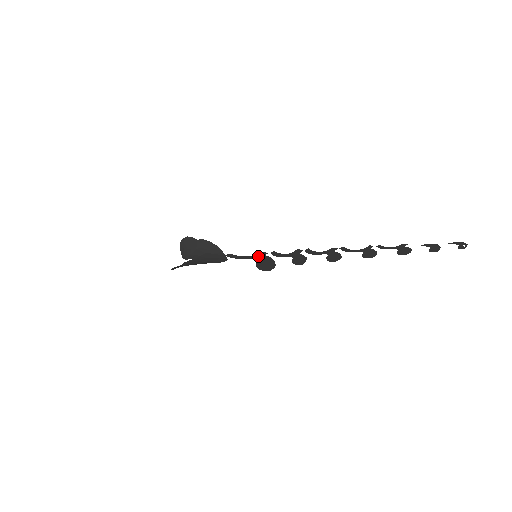
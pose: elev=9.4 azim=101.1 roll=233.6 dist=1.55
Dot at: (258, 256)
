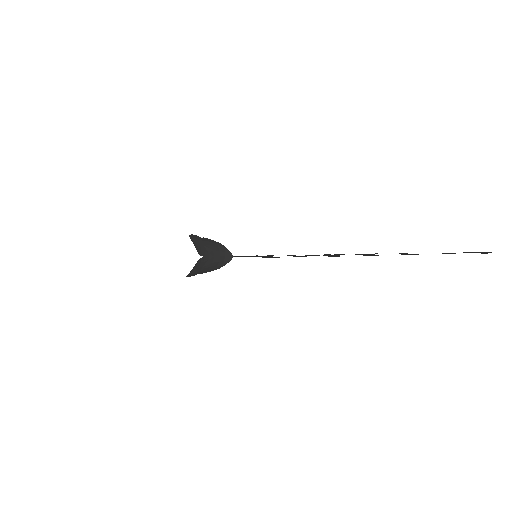
Dot at: (258, 256)
